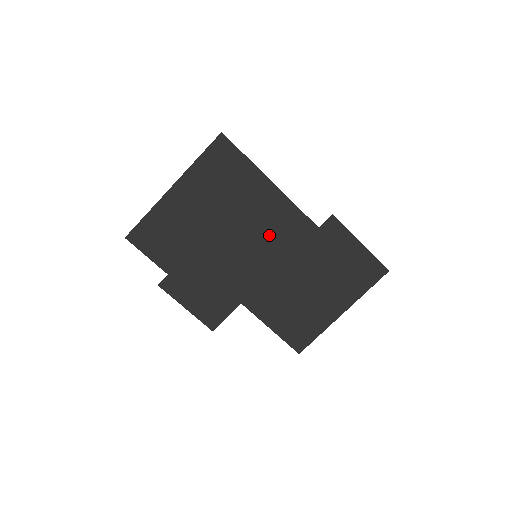
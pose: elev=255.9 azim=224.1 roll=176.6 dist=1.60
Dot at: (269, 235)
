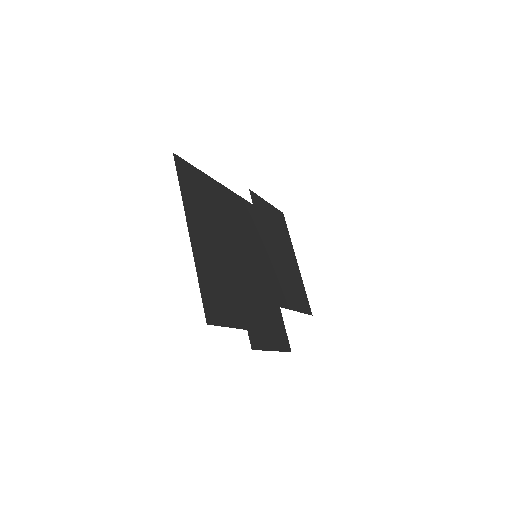
Dot at: (247, 231)
